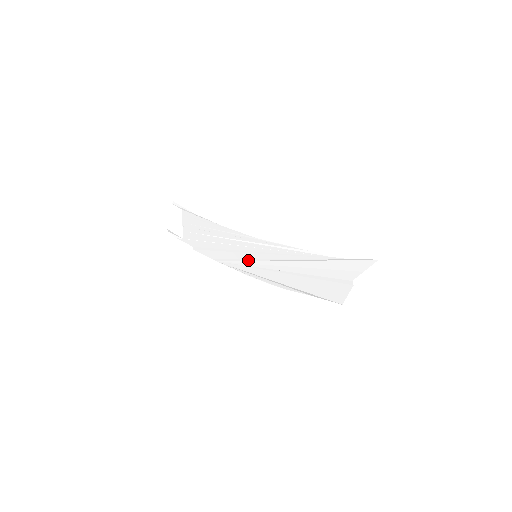
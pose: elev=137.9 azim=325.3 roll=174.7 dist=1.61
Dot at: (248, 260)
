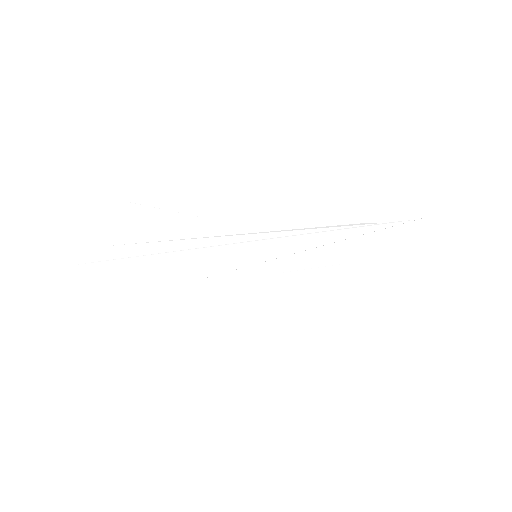
Dot at: (238, 268)
